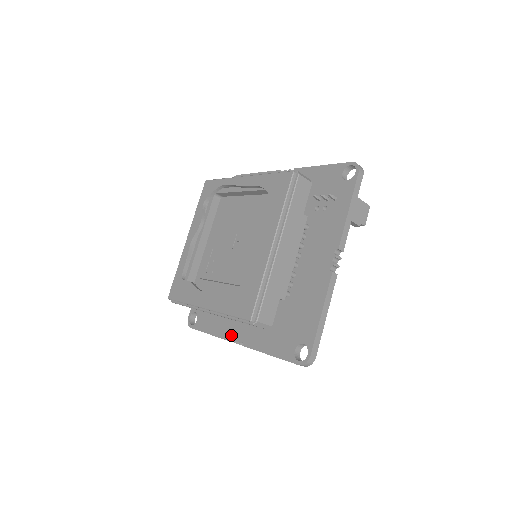
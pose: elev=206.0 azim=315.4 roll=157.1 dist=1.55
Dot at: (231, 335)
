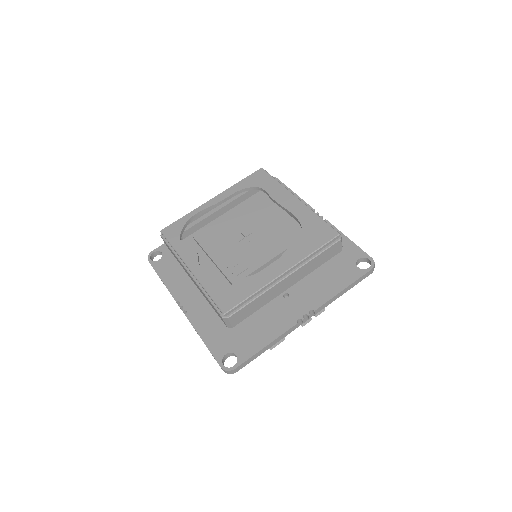
Dot at: (293, 319)
